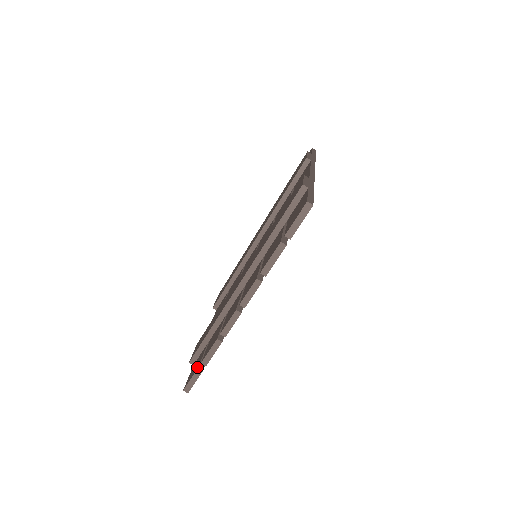
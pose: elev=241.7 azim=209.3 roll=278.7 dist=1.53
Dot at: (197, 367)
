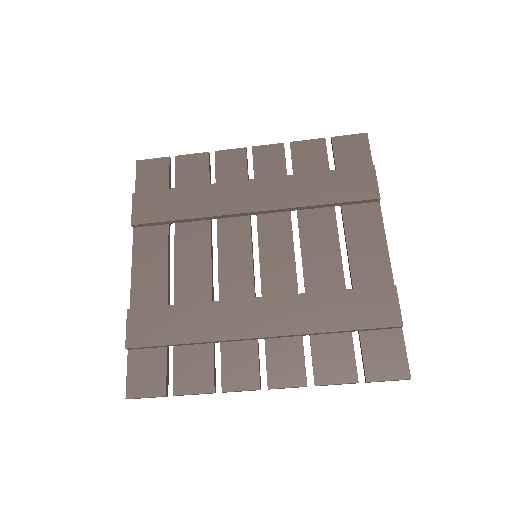
Dot at: (162, 391)
